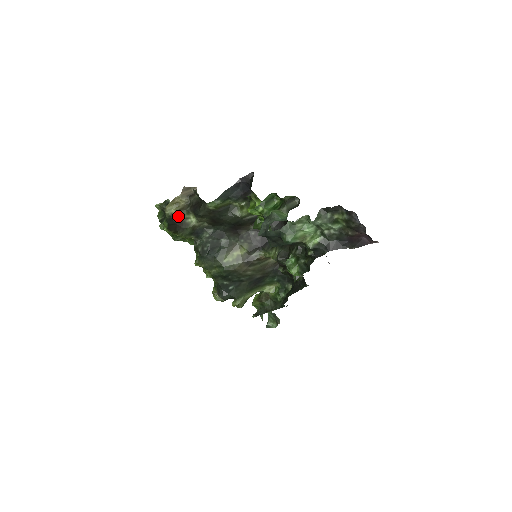
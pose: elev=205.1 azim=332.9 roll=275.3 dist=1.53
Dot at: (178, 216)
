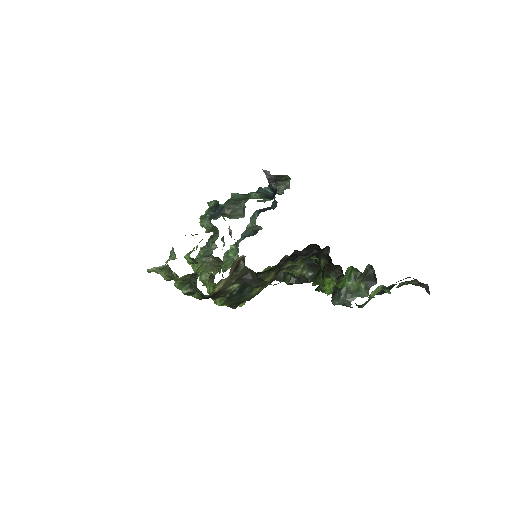
Dot at: (220, 290)
